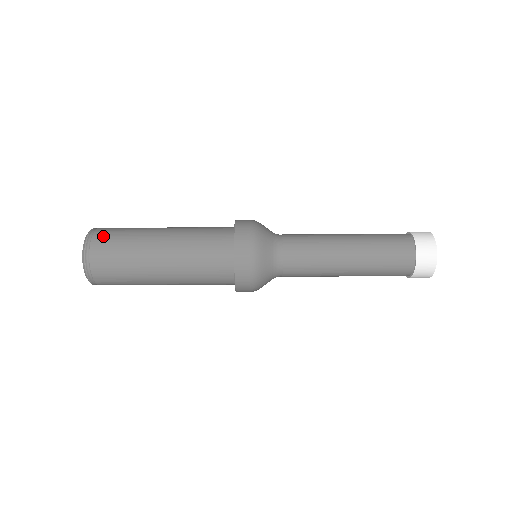
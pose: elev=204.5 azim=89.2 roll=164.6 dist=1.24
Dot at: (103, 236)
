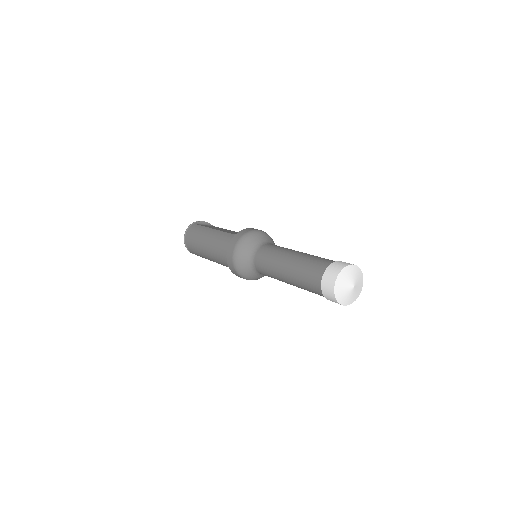
Dot at: (188, 237)
